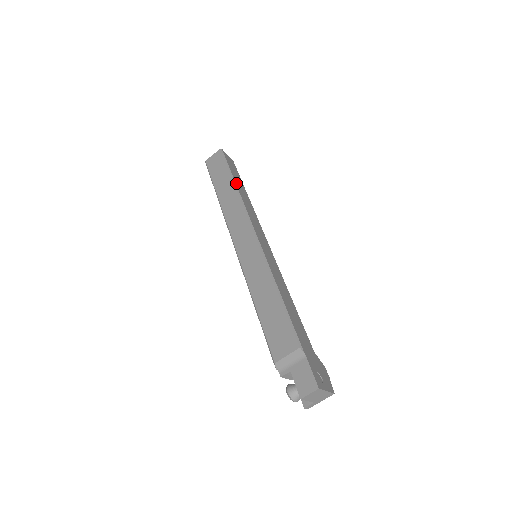
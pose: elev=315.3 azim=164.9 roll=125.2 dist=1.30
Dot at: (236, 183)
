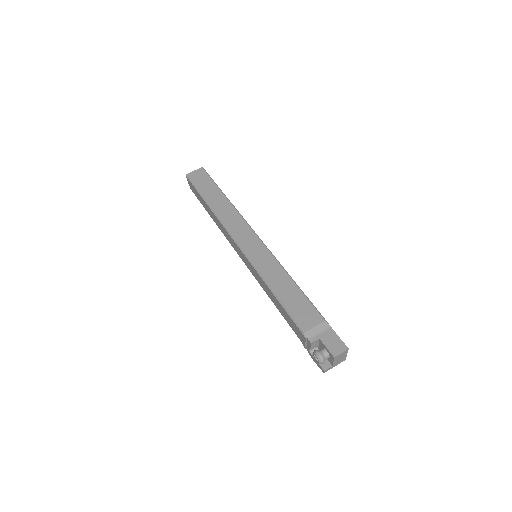
Dot at: (226, 197)
